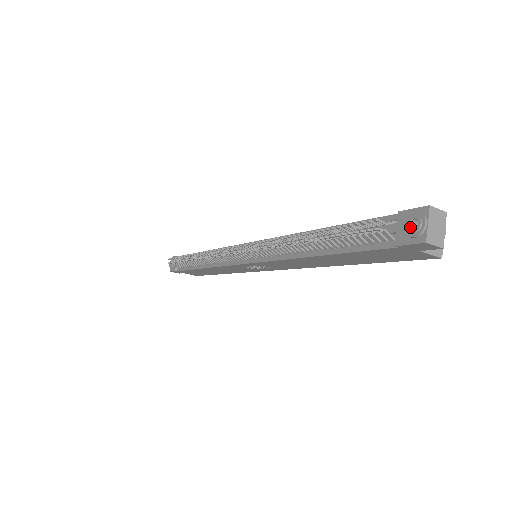
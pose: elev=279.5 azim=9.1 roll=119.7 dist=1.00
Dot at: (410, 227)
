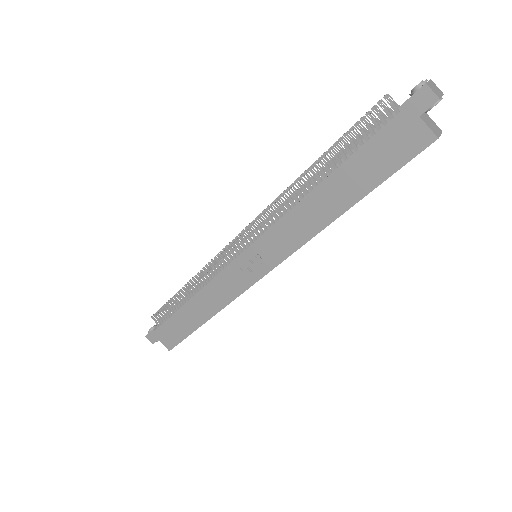
Dot at: (414, 91)
